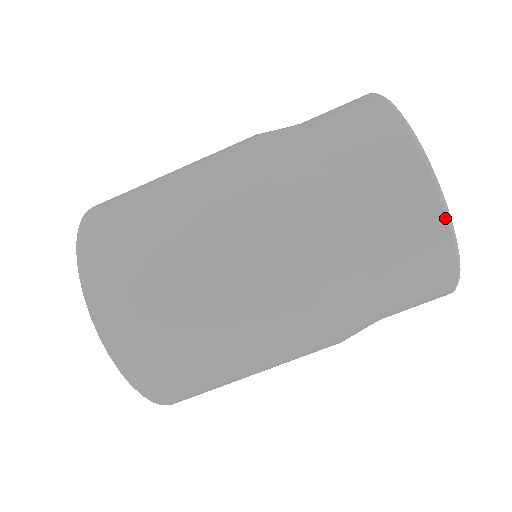
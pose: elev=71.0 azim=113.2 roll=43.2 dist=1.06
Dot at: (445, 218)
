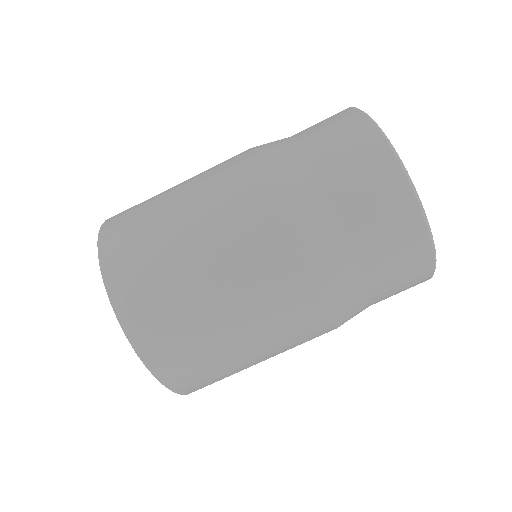
Dot at: (380, 136)
